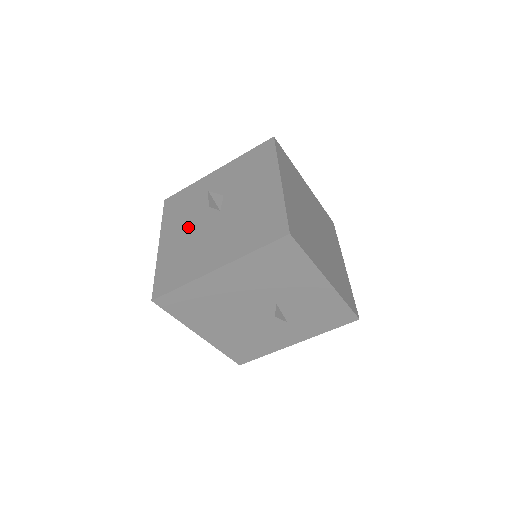
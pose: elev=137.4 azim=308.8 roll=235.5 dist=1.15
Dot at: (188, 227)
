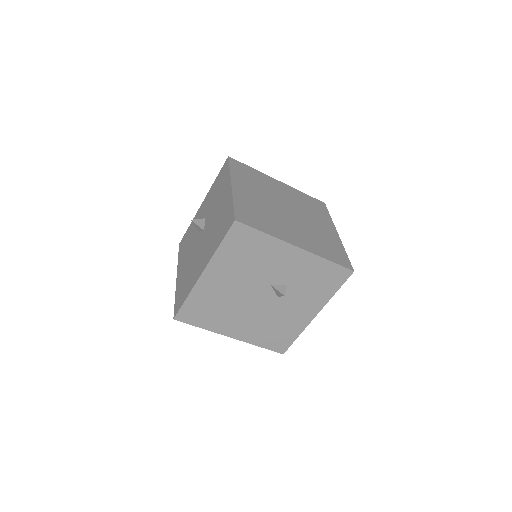
Dot at: (189, 254)
